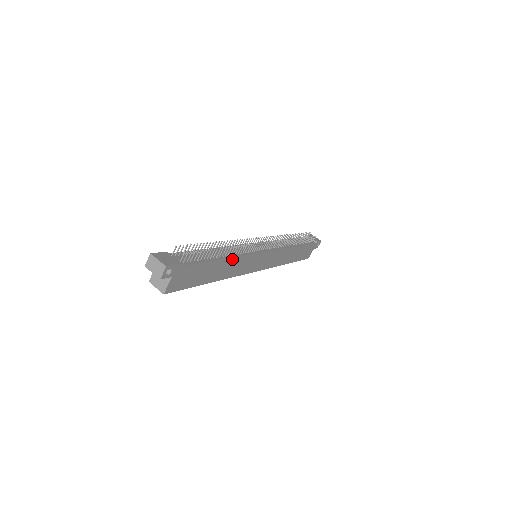
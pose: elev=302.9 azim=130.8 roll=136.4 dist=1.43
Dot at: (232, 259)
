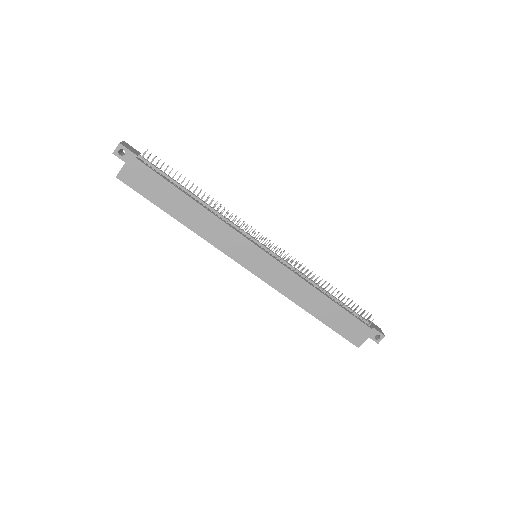
Dot at: (205, 211)
